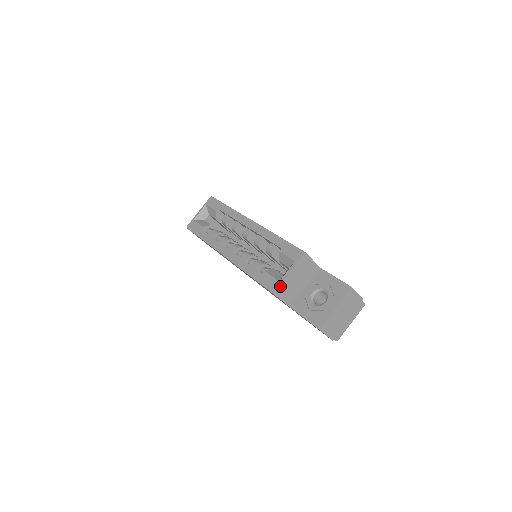
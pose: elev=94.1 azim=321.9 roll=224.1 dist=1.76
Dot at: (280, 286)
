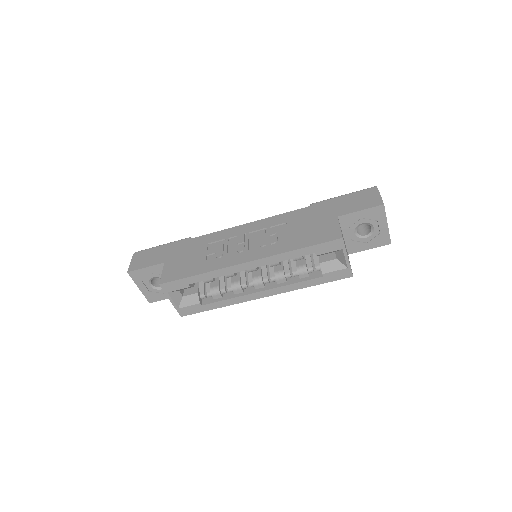
Dot at: occluded
